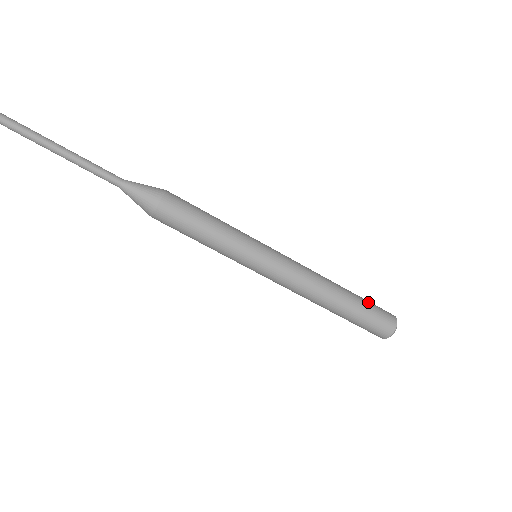
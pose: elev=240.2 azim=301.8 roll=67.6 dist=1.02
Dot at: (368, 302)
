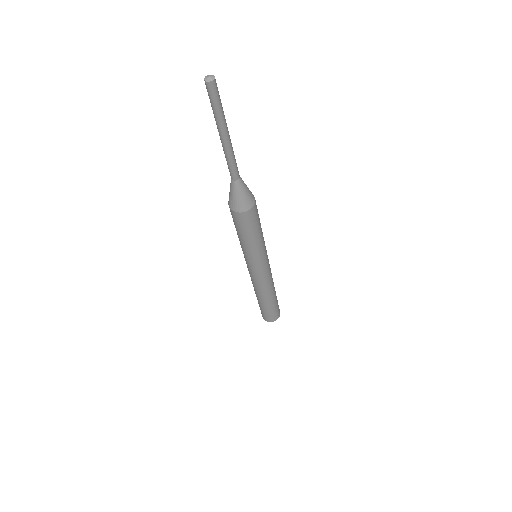
Dot at: (275, 309)
